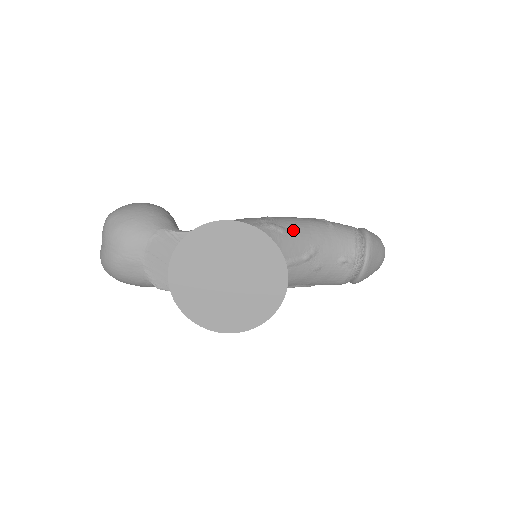
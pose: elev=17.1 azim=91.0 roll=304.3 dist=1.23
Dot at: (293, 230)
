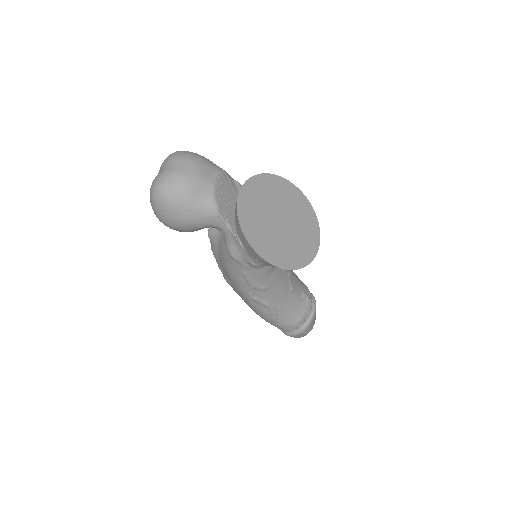
Dot at: occluded
